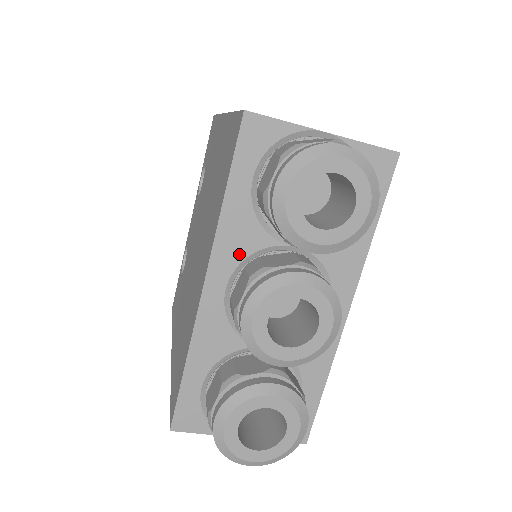
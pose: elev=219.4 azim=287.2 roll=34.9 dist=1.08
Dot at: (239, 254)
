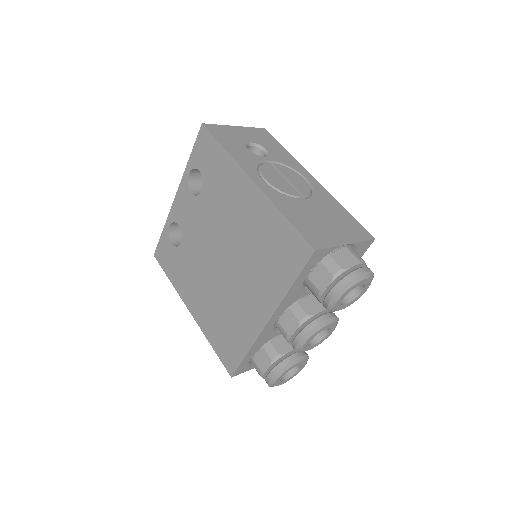
Dot at: (289, 304)
